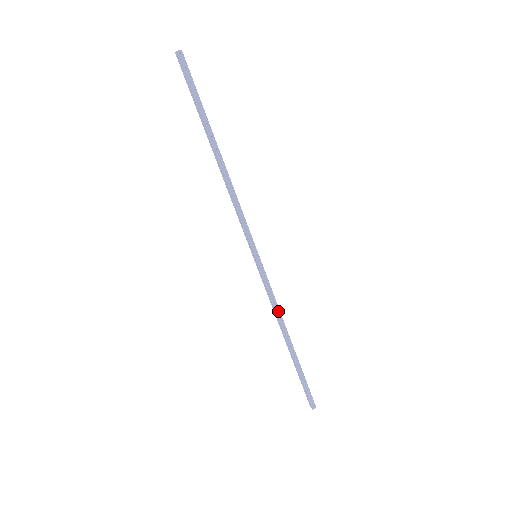
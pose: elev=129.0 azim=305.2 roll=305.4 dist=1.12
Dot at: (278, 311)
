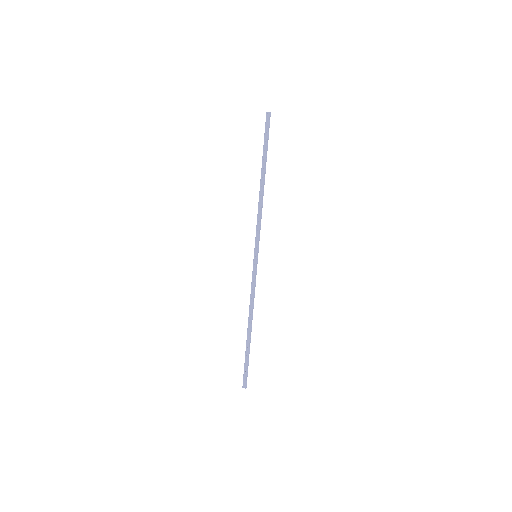
Dot at: (252, 301)
